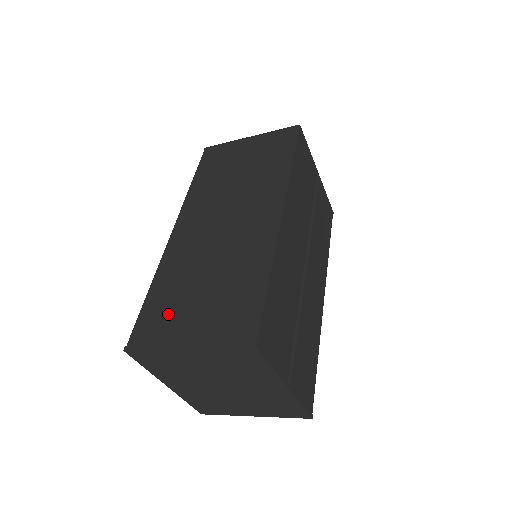
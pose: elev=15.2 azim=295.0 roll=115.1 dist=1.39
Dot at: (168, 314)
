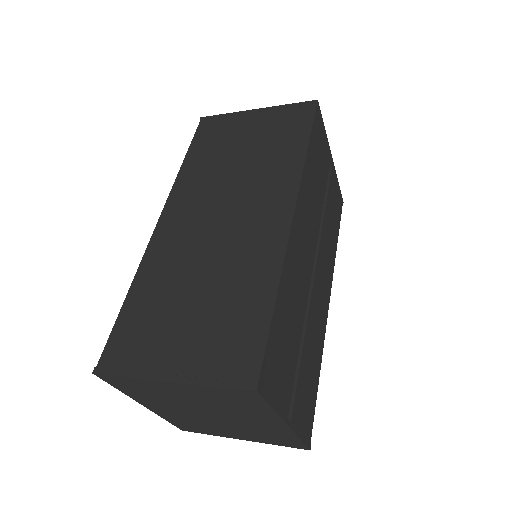
Dot at: (149, 331)
